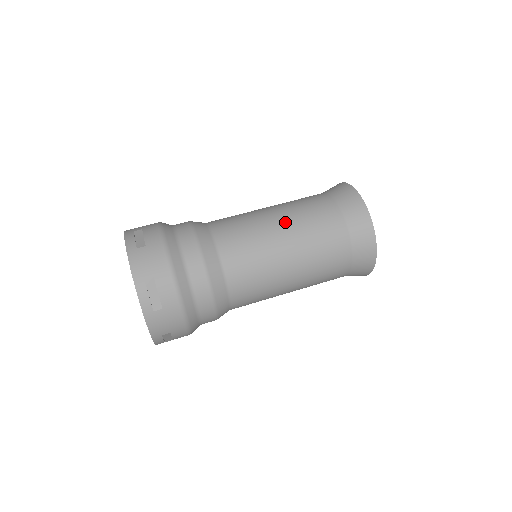
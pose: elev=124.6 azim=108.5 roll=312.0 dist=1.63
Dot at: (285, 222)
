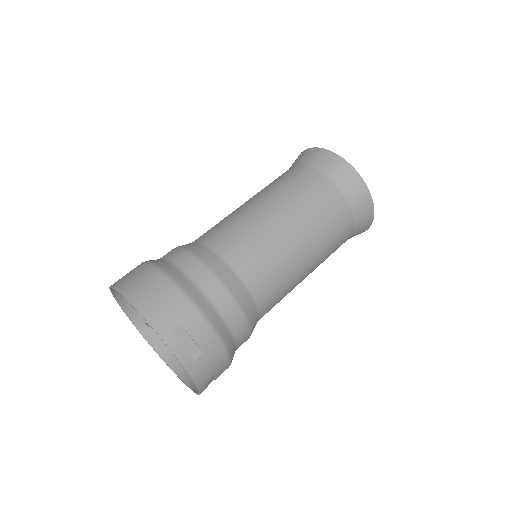
Dot at: (312, 251)
